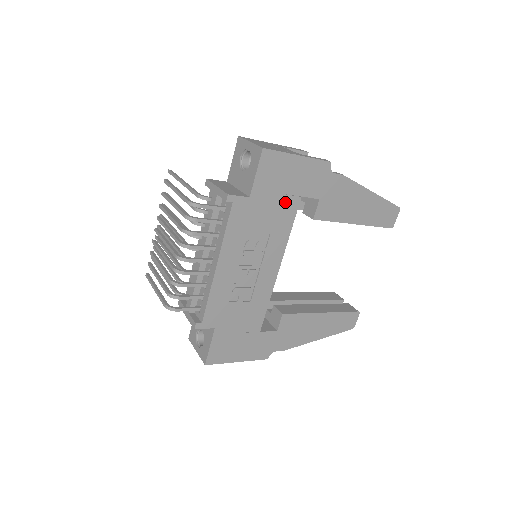
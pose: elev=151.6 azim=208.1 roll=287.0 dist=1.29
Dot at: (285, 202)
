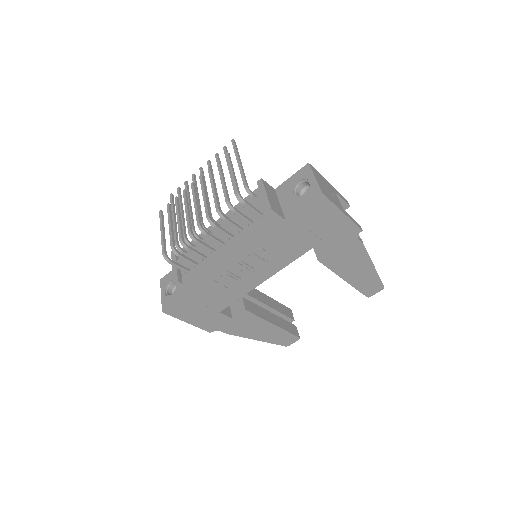
Dot at: (308, 238)
